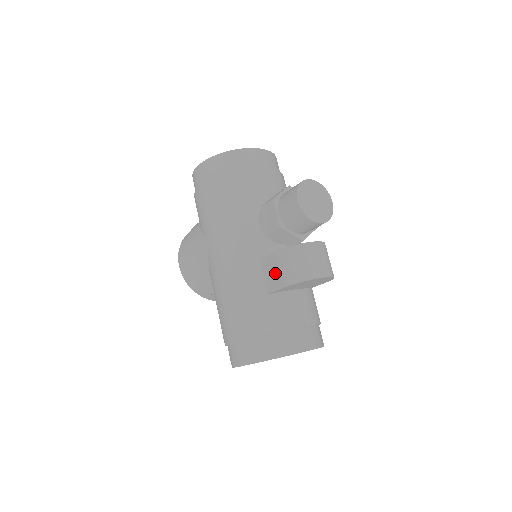
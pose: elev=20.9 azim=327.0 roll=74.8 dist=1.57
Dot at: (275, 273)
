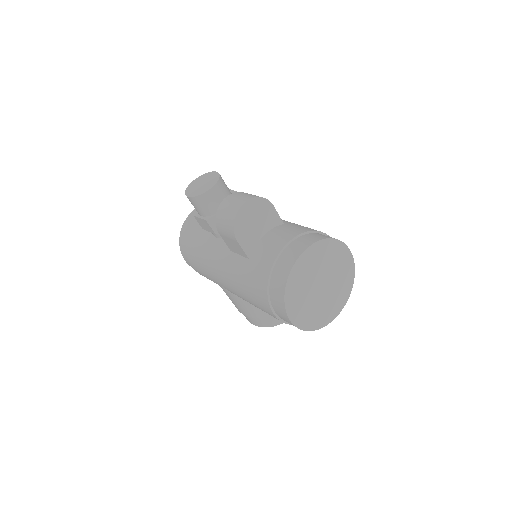
Dot at: (232, 243)
